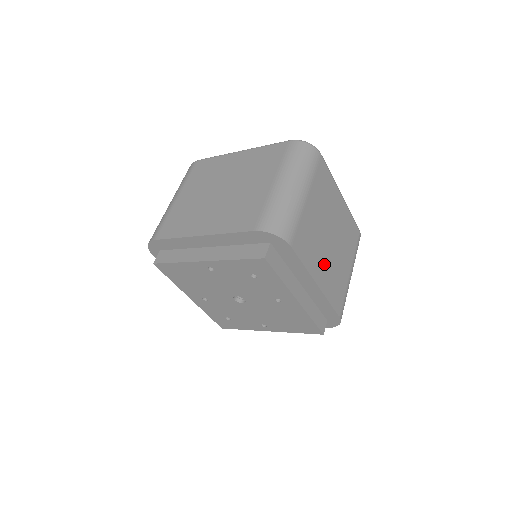
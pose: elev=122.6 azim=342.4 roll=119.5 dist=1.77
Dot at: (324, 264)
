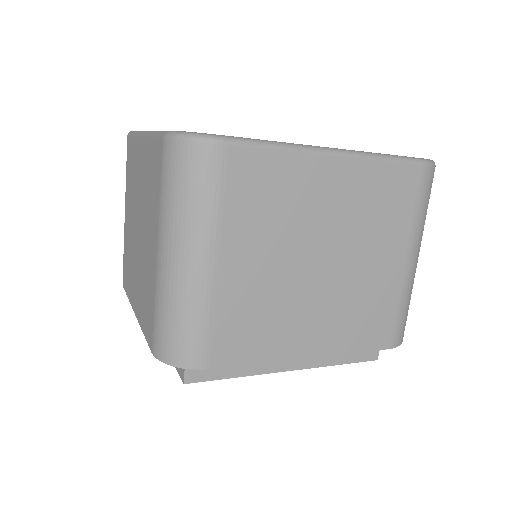
Dot at: occluded
